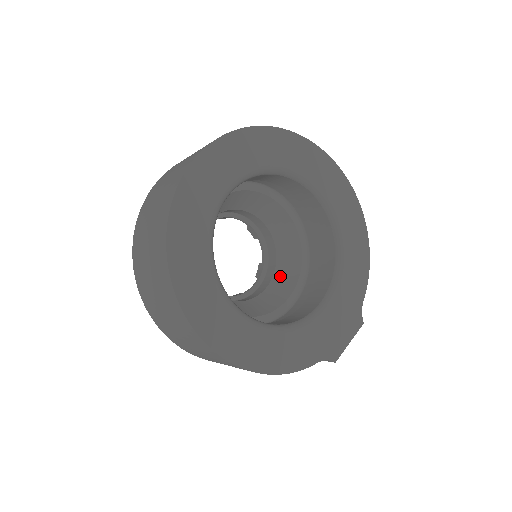
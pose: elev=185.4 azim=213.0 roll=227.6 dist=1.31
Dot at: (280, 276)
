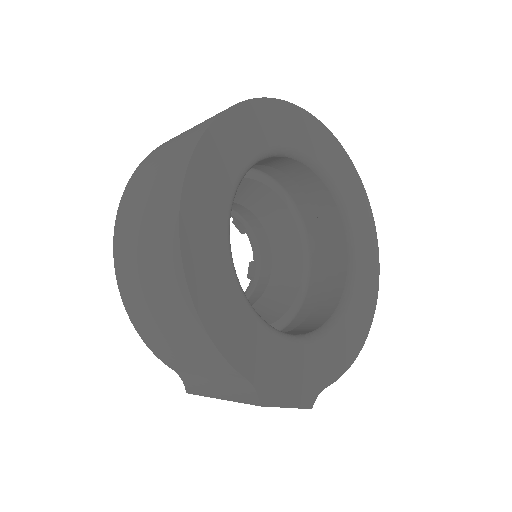
Dot at: occluded
